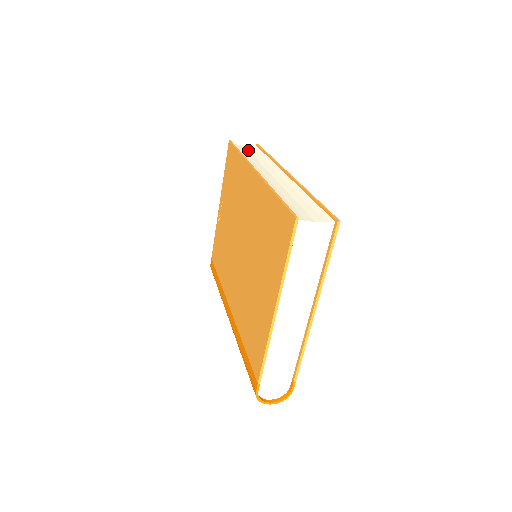
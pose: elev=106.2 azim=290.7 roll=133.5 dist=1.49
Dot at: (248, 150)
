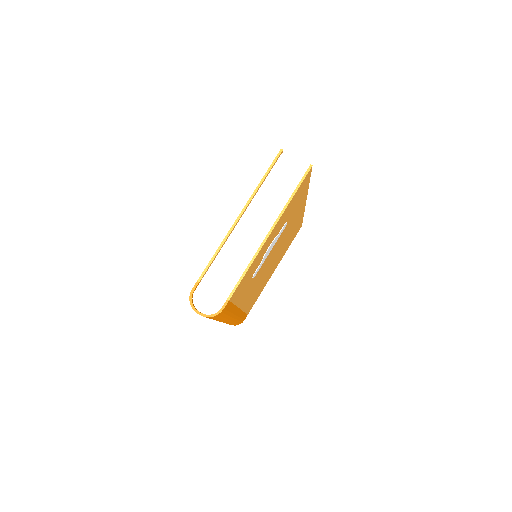
Dot at: occluded
